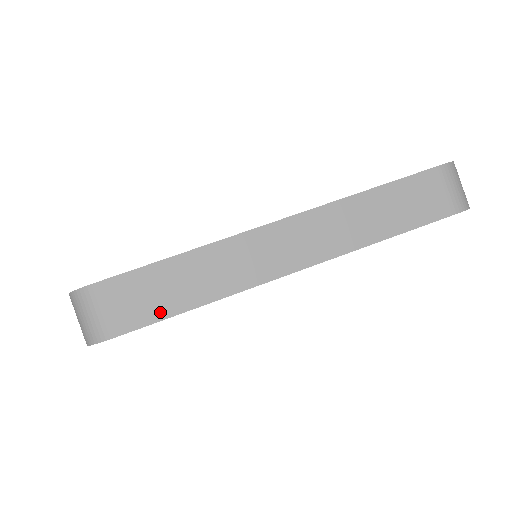
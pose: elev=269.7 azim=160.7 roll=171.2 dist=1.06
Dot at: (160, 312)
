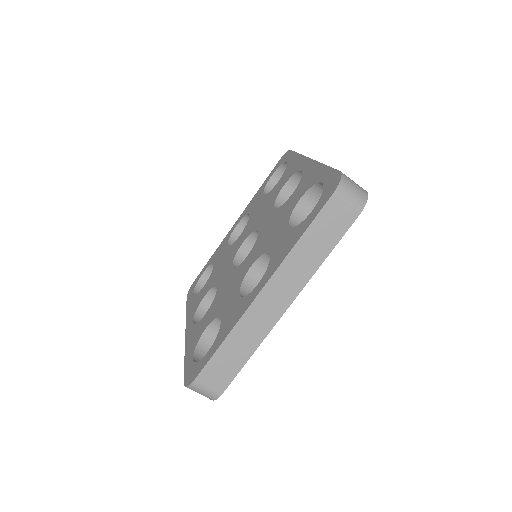
Dot at: (234, 371)
